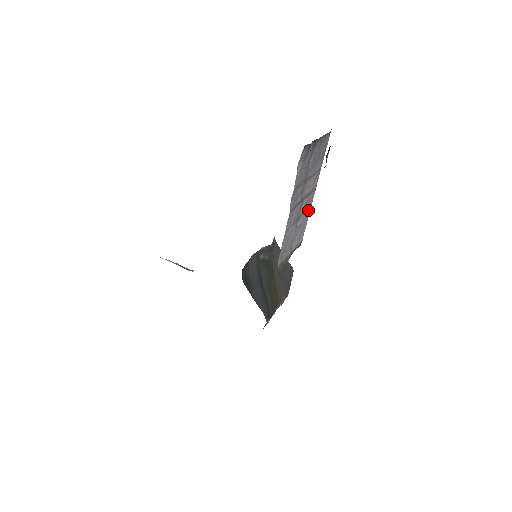
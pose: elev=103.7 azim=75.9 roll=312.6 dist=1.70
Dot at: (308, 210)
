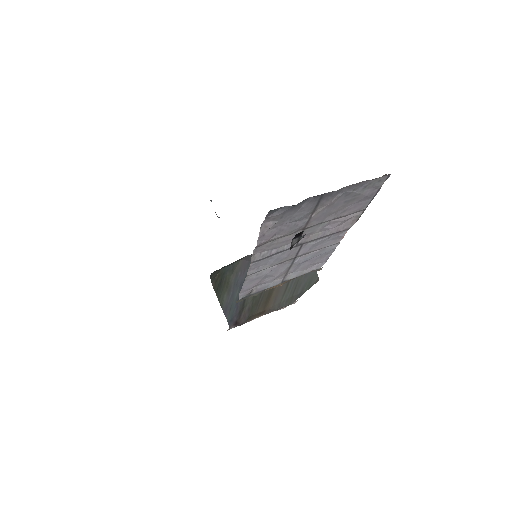
Dot at: (332, 245)
